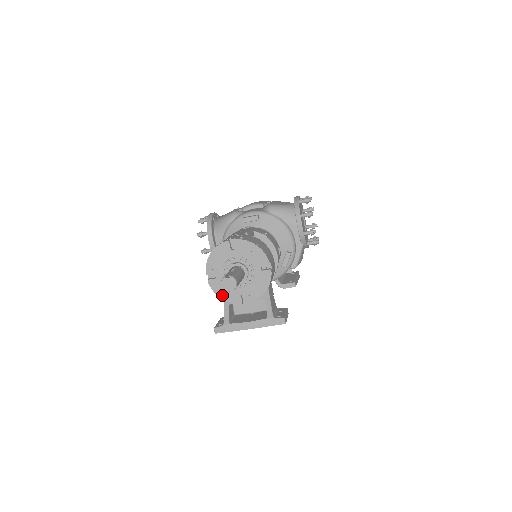
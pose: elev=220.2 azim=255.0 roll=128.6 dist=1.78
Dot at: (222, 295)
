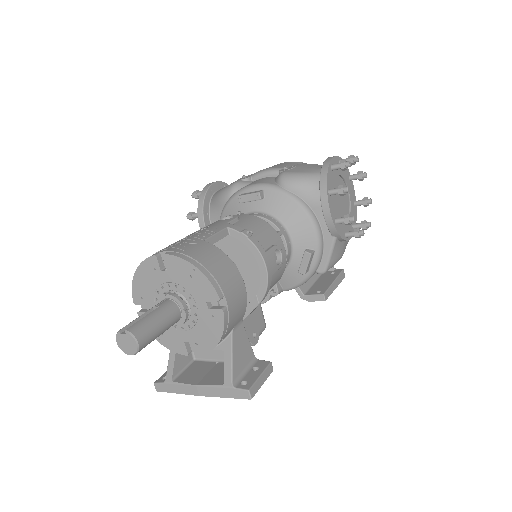
Dot at: (159, 337)
